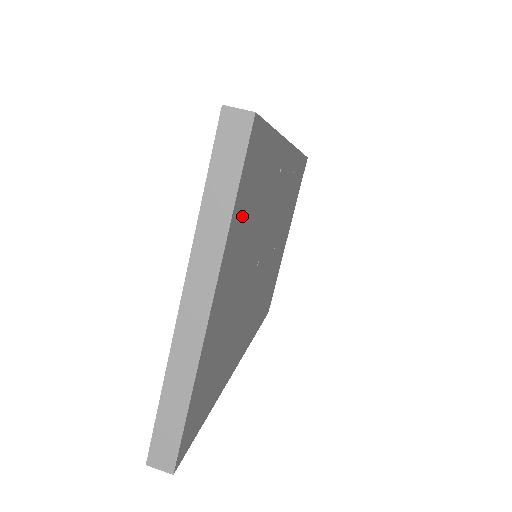
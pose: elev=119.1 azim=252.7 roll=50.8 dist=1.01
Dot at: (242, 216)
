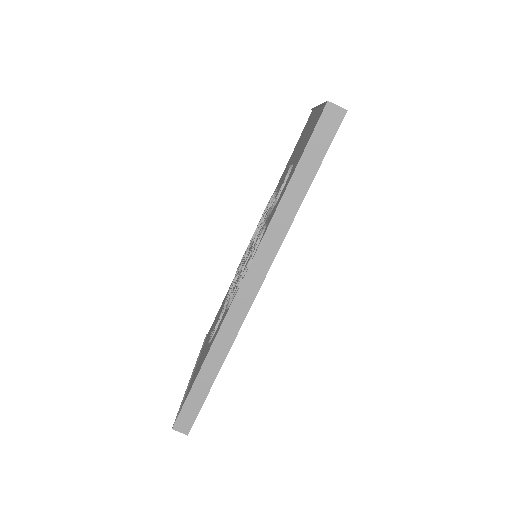
Dot at: occluded
